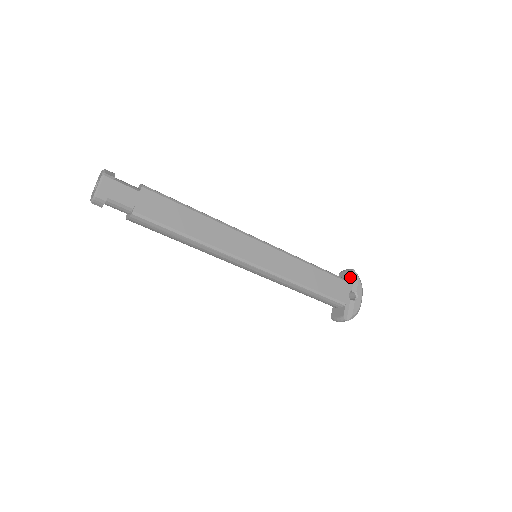
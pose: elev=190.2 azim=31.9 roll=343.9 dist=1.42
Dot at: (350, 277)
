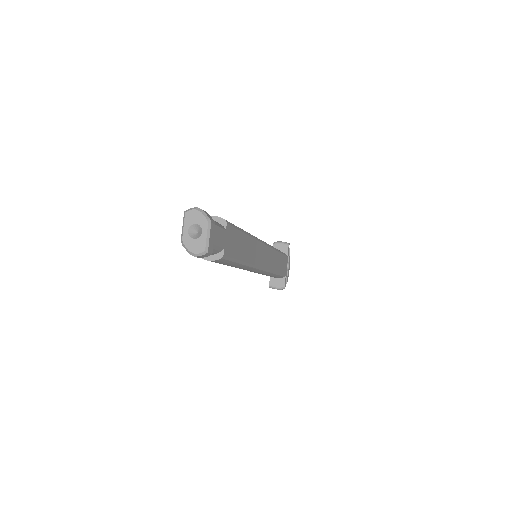
Dot at: (288, 251)
